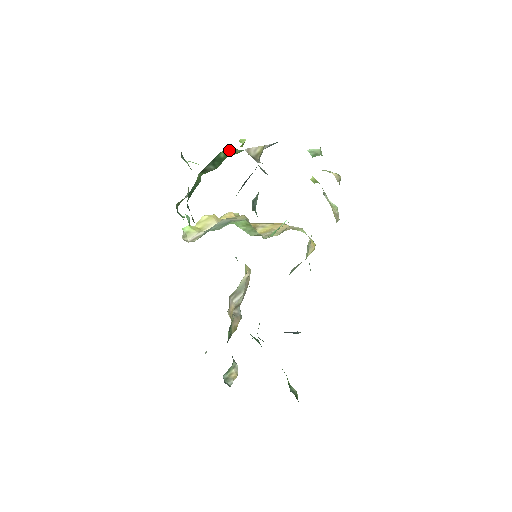
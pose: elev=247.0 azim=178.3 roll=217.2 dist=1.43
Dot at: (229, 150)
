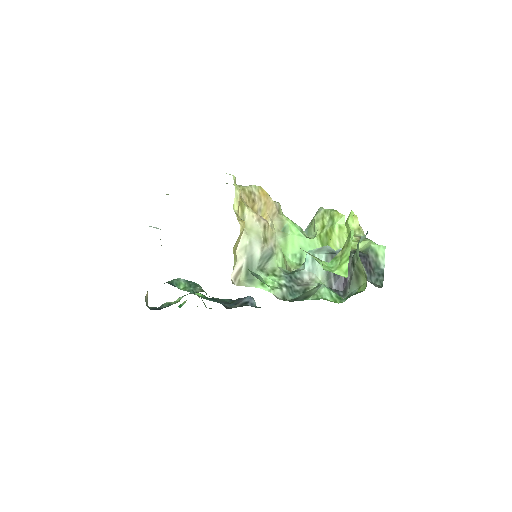
Dot at: occluded
